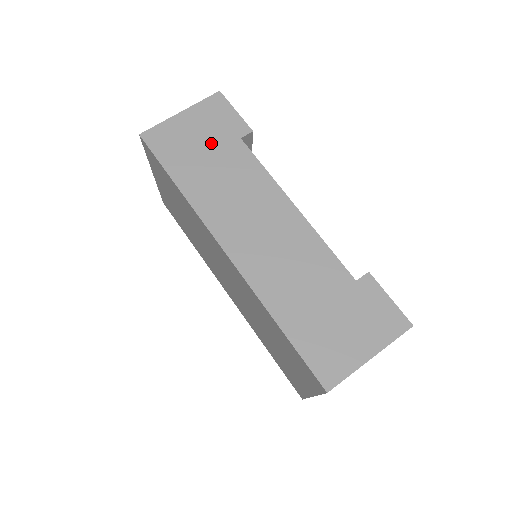
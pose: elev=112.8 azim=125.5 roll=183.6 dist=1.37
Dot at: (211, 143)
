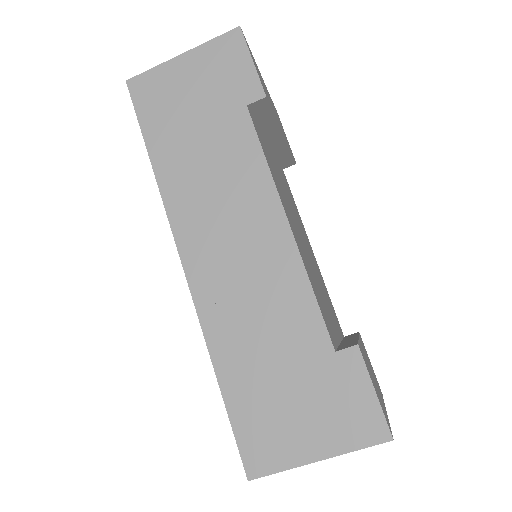
Dot at: (207, 107)
